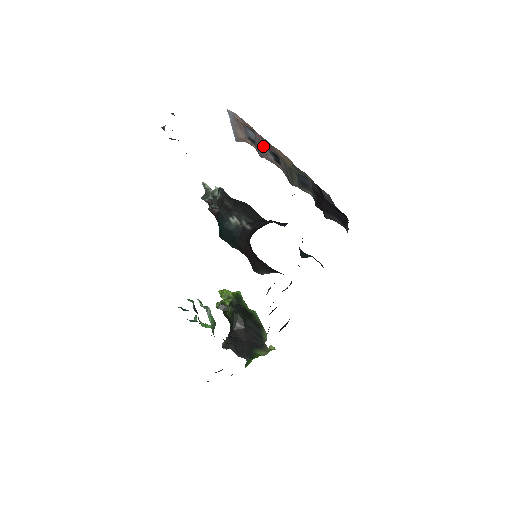
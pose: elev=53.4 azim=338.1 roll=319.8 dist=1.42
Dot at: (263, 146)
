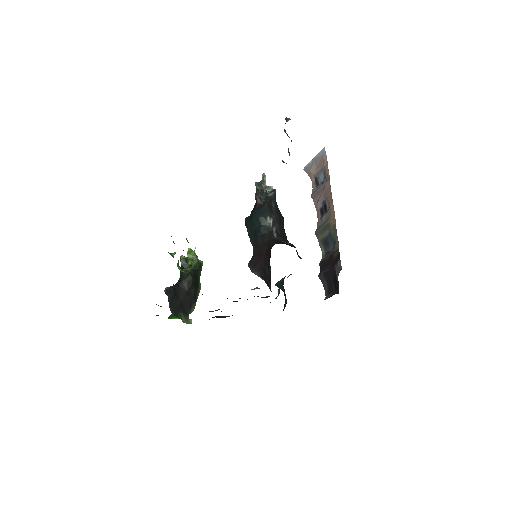
Dot at: (323, 193)
